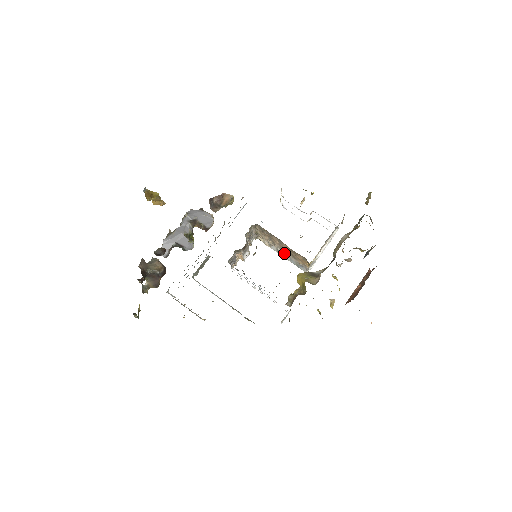
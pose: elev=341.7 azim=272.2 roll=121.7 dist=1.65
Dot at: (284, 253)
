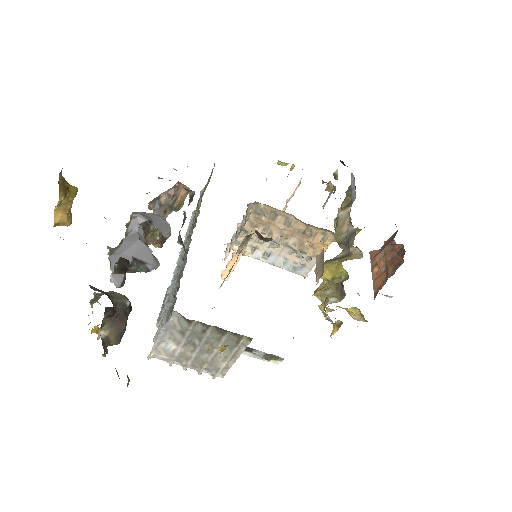
Dot at: (277, 254)
